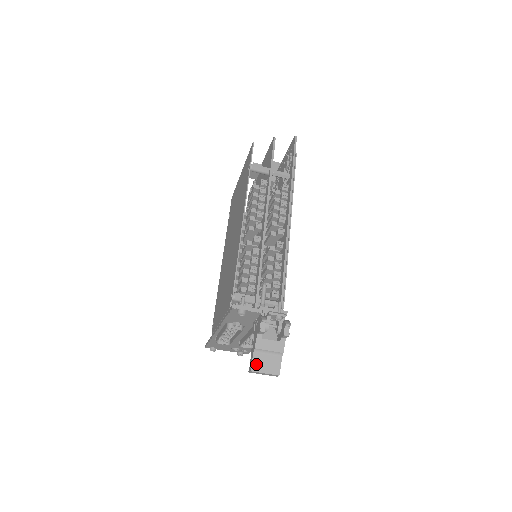
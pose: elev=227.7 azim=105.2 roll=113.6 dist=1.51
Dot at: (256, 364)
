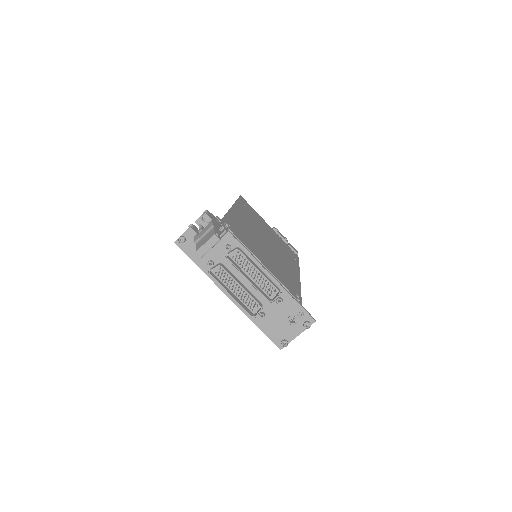
Dot at: (198, 246)
